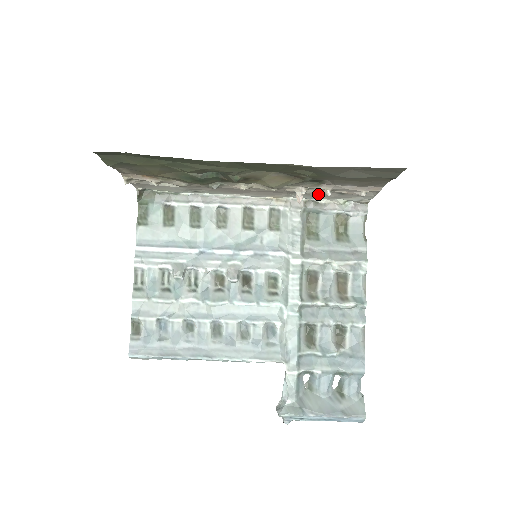
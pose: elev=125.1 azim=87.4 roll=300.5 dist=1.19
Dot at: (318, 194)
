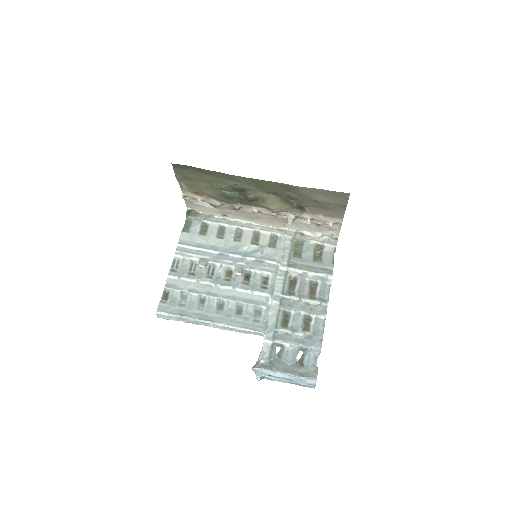
Dot at: (303, 225)
